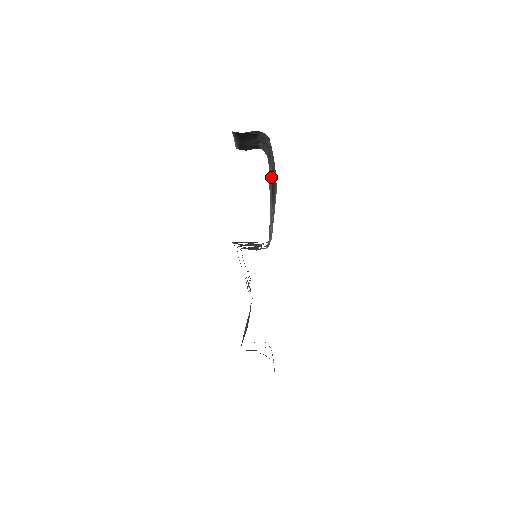
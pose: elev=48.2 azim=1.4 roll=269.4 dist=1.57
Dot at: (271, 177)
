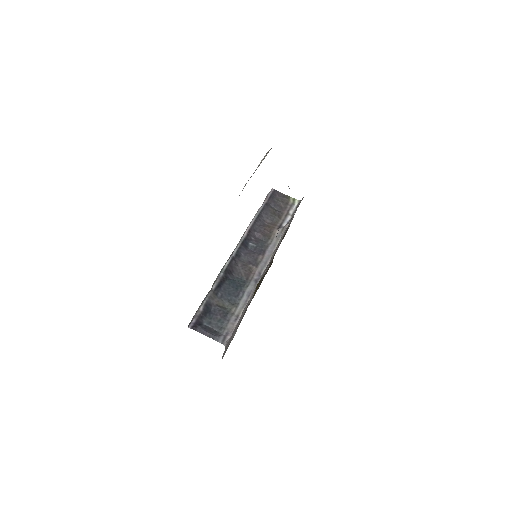
Dot at: occluded
